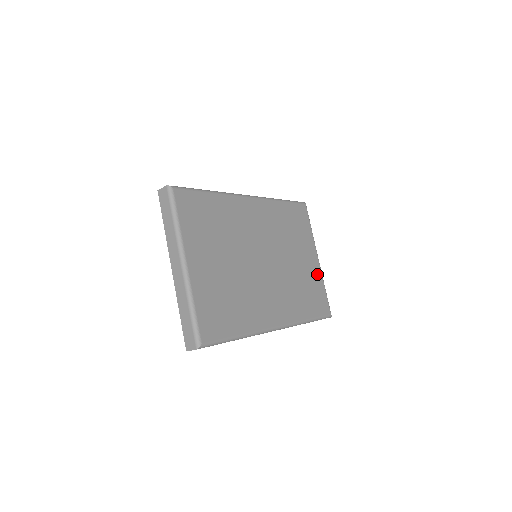
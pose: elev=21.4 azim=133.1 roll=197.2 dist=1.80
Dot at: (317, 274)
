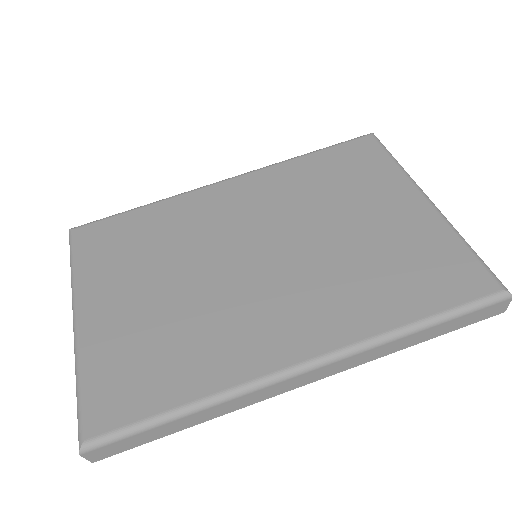
Dot at: (429, 227)
